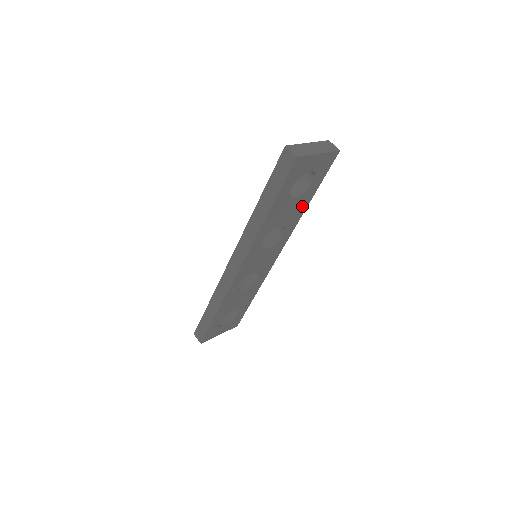
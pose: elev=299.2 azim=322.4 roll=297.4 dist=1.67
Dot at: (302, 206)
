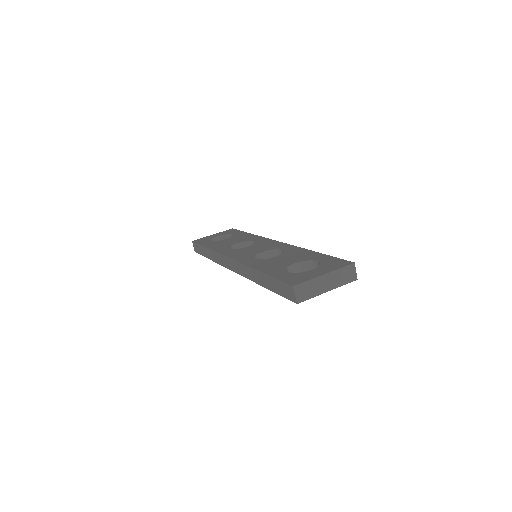
Dot at: occluded
